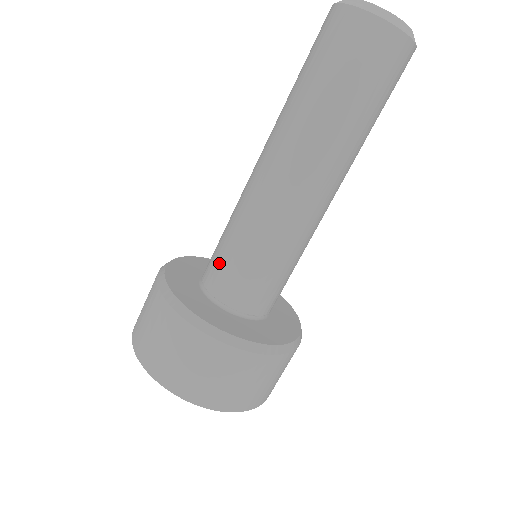
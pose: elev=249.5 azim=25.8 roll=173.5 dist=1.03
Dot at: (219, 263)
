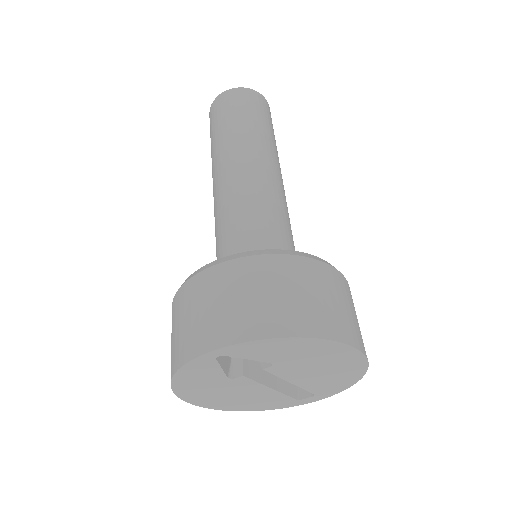
Dot at: occluded
